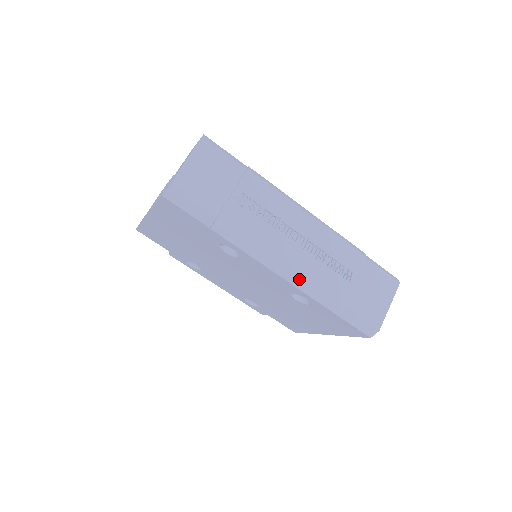
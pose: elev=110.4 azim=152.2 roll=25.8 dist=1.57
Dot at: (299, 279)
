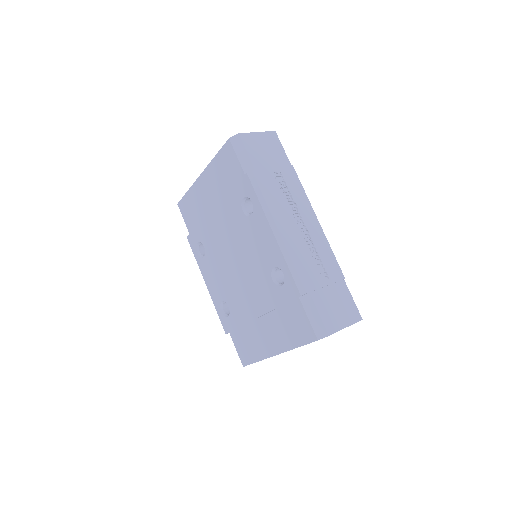
Dot at: (288, 247)
